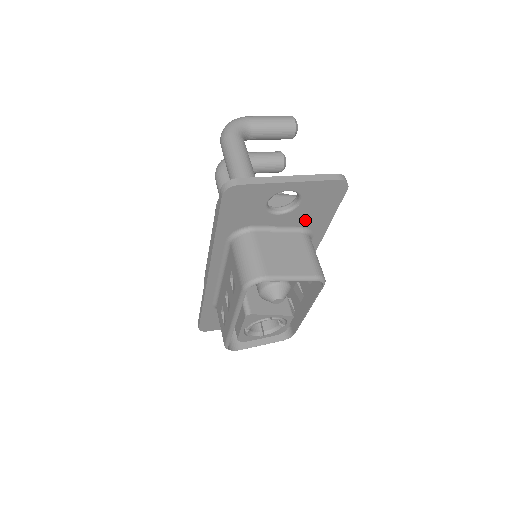
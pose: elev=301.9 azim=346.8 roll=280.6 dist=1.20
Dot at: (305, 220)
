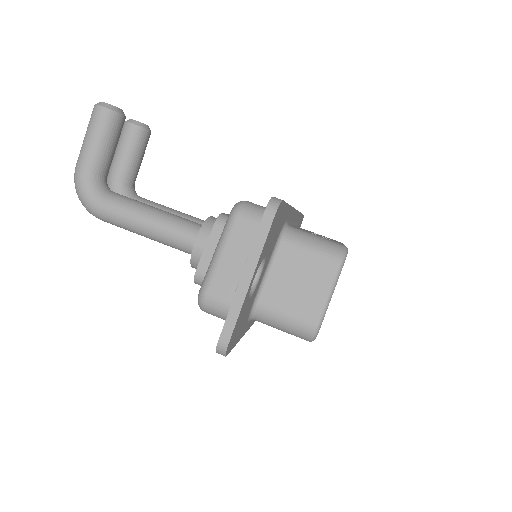
Dot at: (275, 239)
